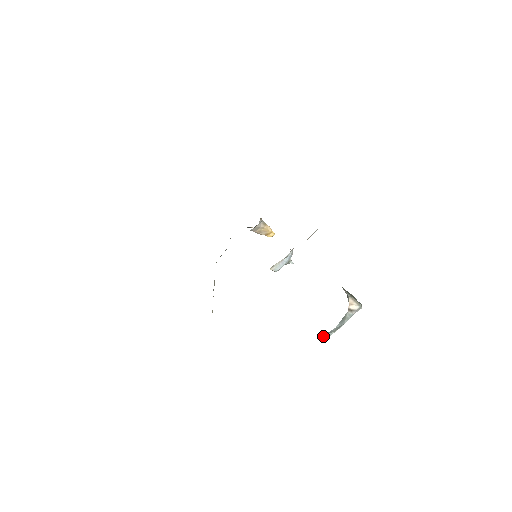
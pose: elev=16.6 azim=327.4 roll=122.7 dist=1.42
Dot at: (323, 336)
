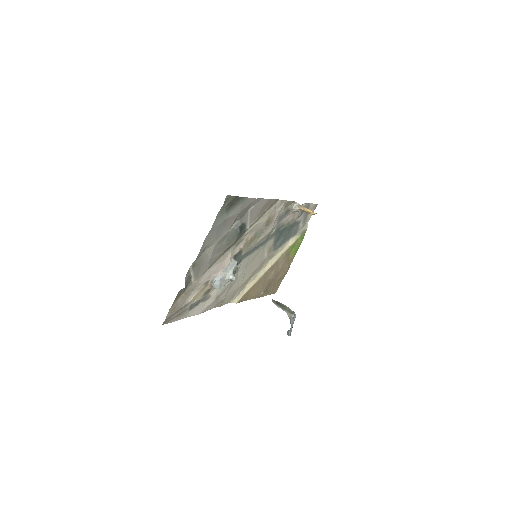
Dot at: (287, 332)
